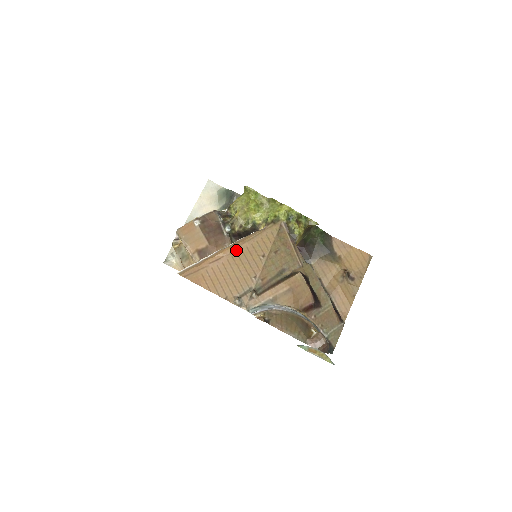
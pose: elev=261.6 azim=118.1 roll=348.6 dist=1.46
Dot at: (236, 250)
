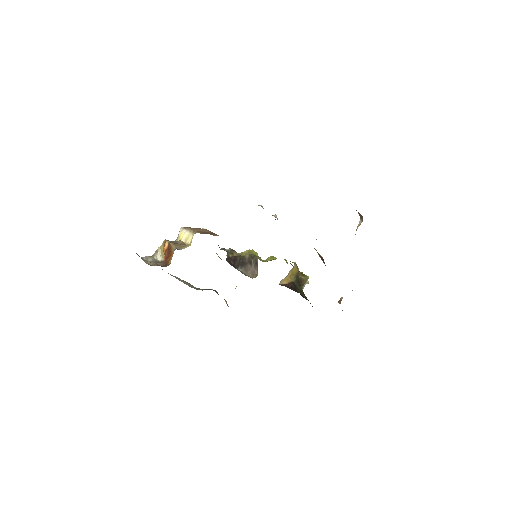
Dot at: occluded
